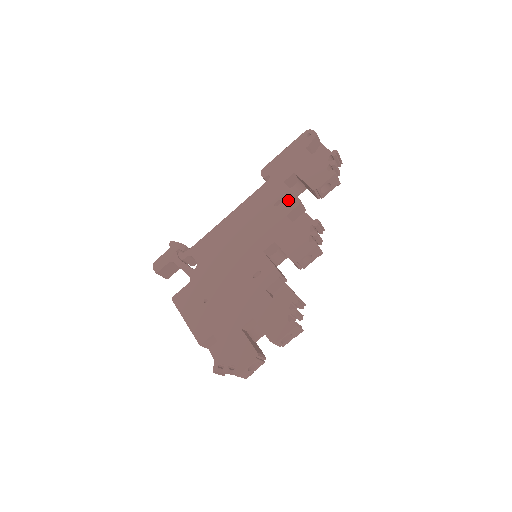
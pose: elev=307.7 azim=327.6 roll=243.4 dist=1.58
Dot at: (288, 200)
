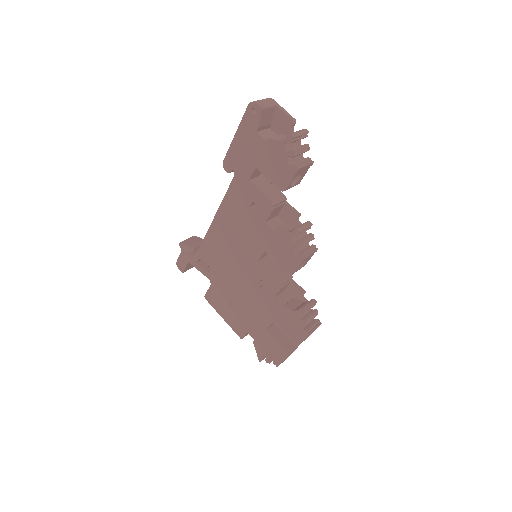
Dot at: (261, 204)
